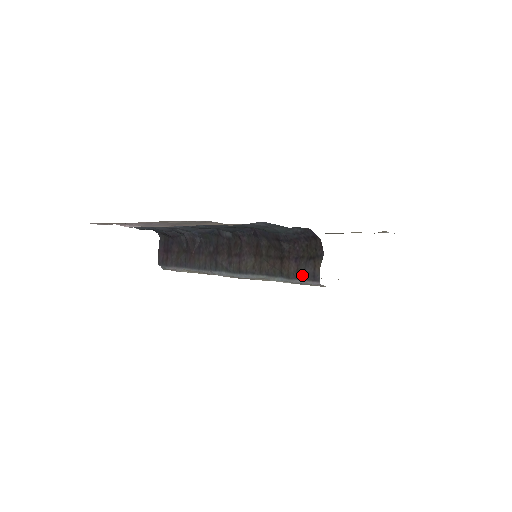
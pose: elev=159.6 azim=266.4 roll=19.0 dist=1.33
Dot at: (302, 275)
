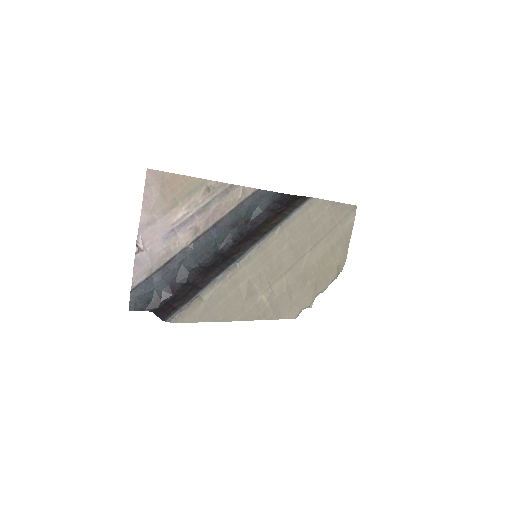
Dot at: (298, 204)
